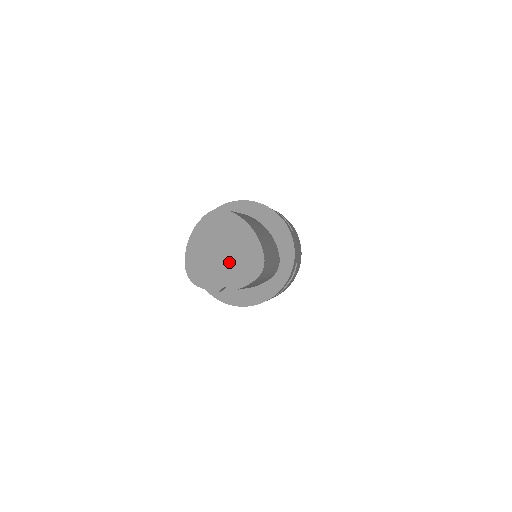
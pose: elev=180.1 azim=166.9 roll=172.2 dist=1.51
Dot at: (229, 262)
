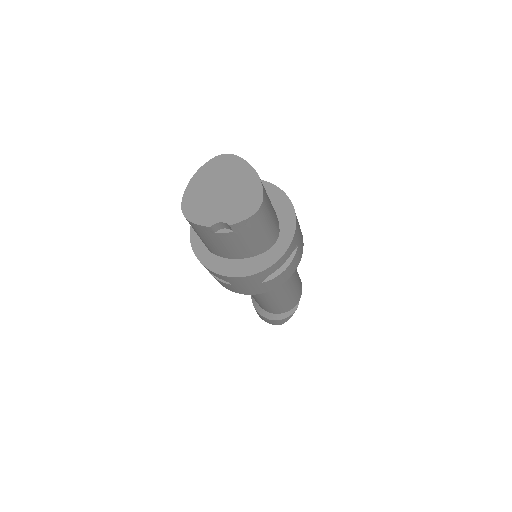
Dot at: (227, 200)
